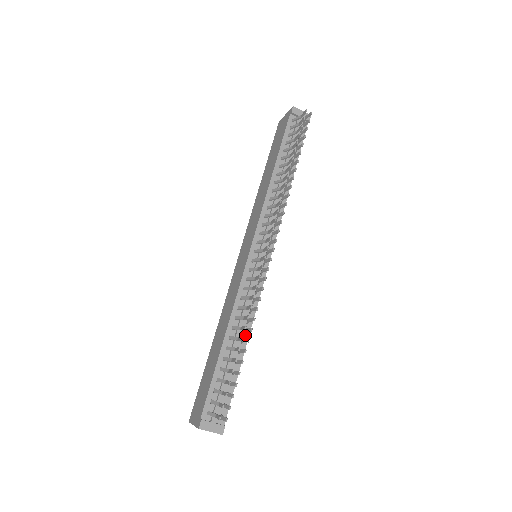
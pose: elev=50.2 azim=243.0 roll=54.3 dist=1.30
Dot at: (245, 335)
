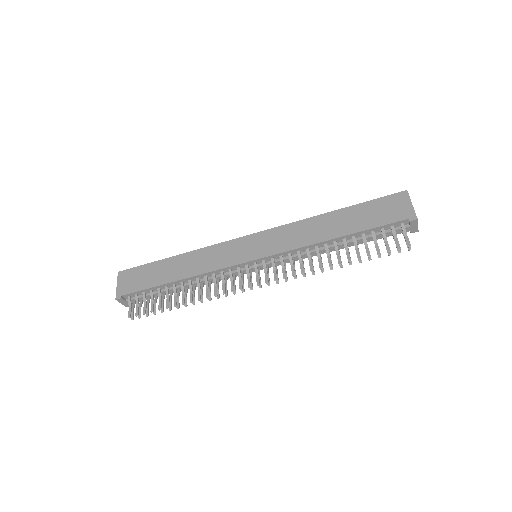
Dot at: (193, 286)
